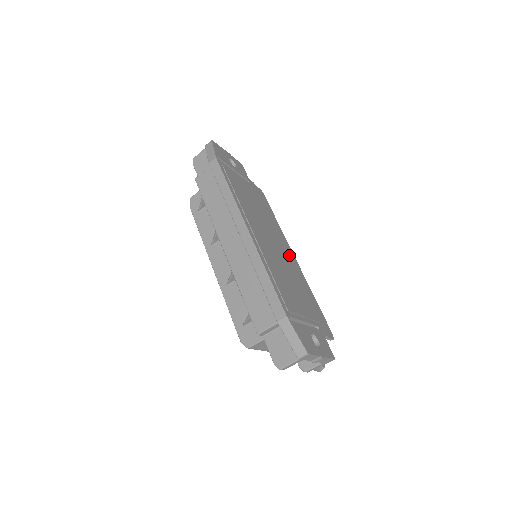
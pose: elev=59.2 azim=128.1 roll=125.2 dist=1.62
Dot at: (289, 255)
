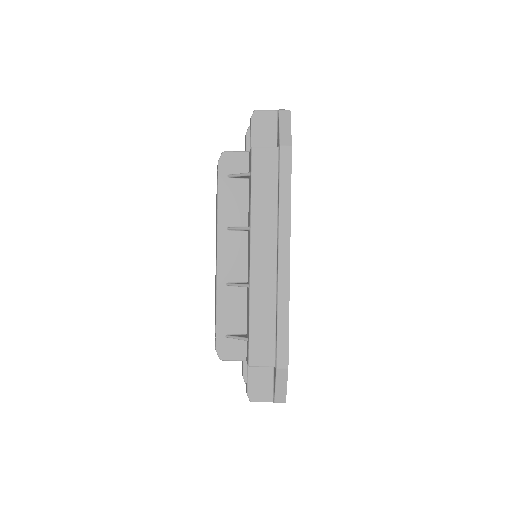
Dot at: occluded
